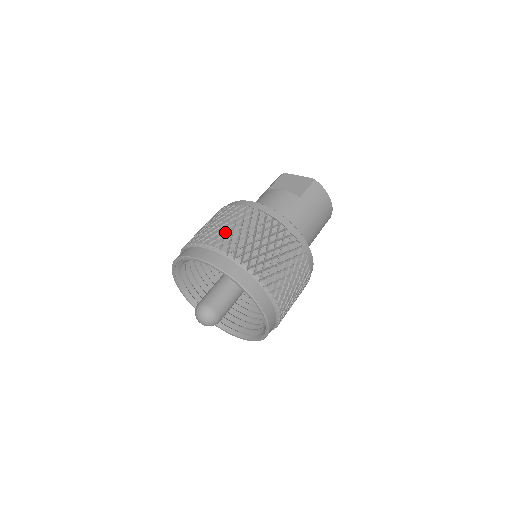
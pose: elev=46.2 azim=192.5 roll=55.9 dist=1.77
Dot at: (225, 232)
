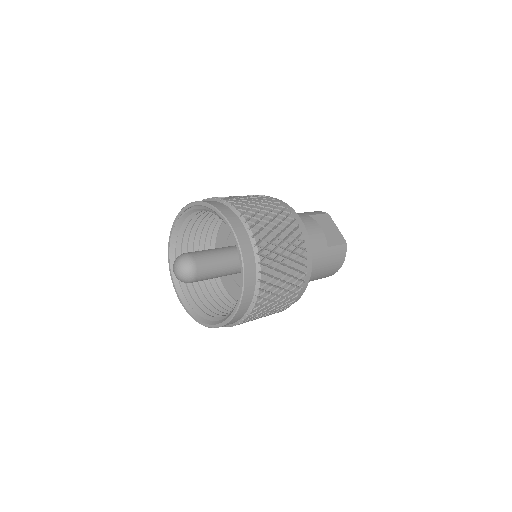
Dot at: (266, 224)
